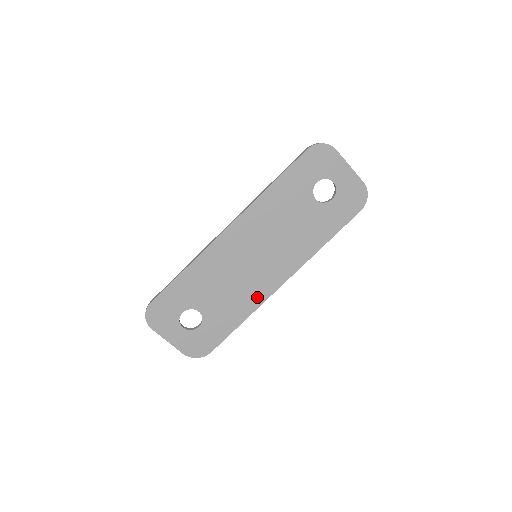
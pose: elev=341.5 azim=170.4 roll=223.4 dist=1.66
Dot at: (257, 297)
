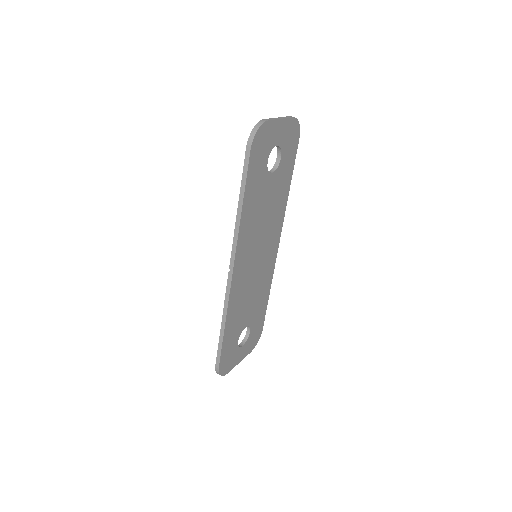
Dot at: (269, 273)
